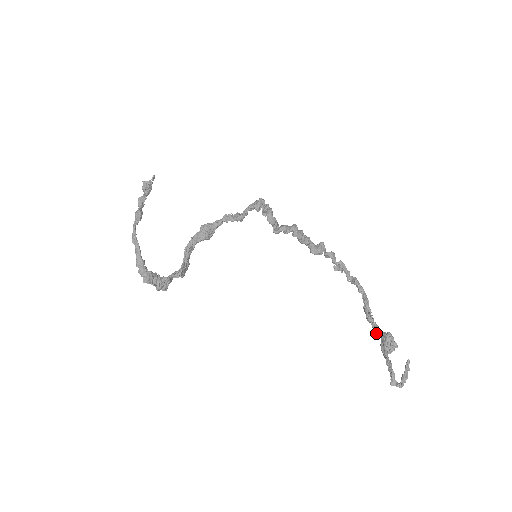
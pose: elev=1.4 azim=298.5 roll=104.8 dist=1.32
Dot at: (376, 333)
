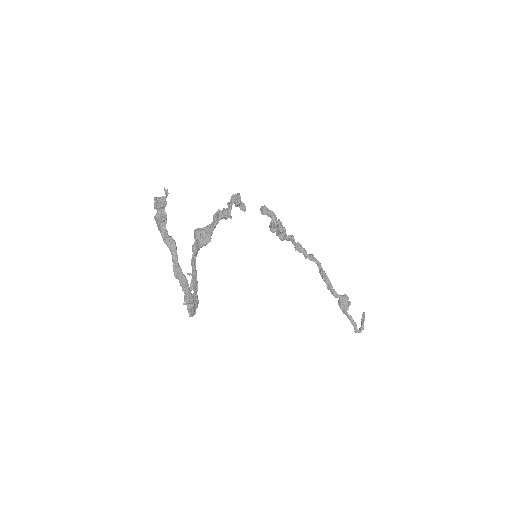
Dot at: (336, 297)
